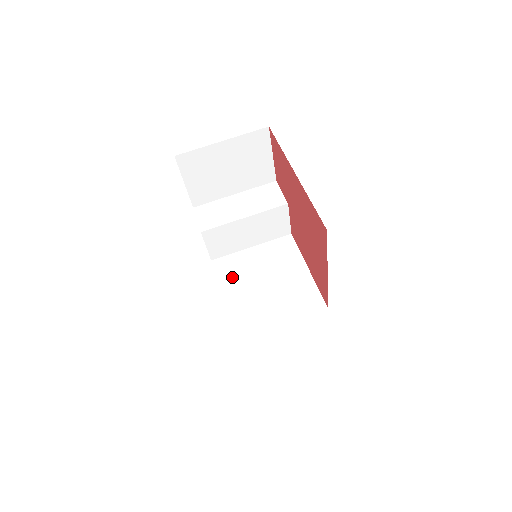
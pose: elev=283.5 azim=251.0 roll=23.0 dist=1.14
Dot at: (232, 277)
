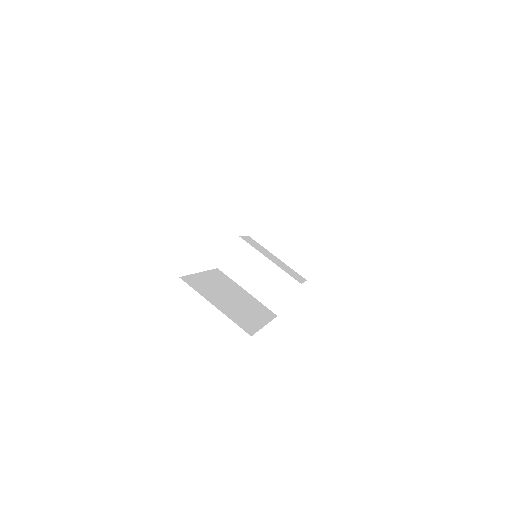
Dot at: (218, 278)
